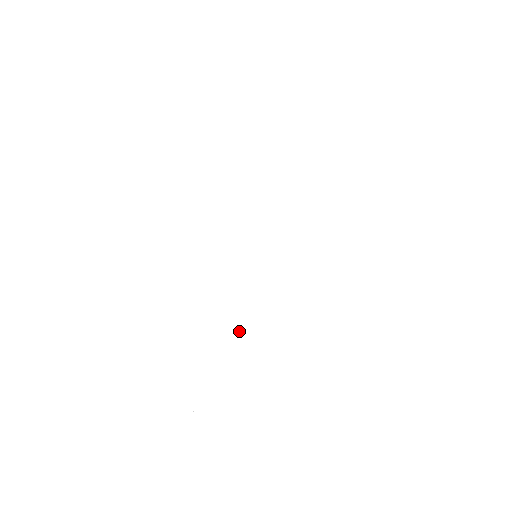
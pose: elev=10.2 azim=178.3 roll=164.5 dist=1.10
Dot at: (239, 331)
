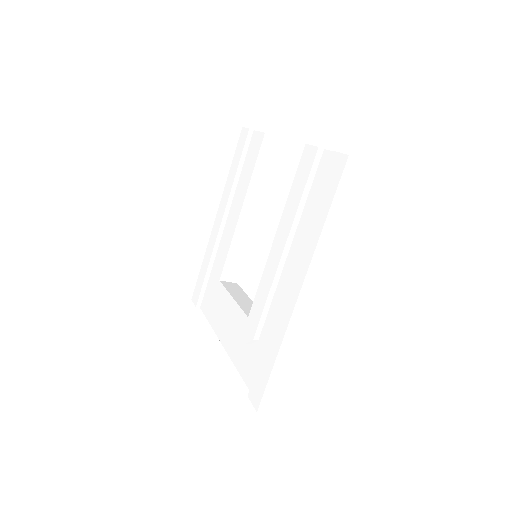
Dot at: (289, 369)
